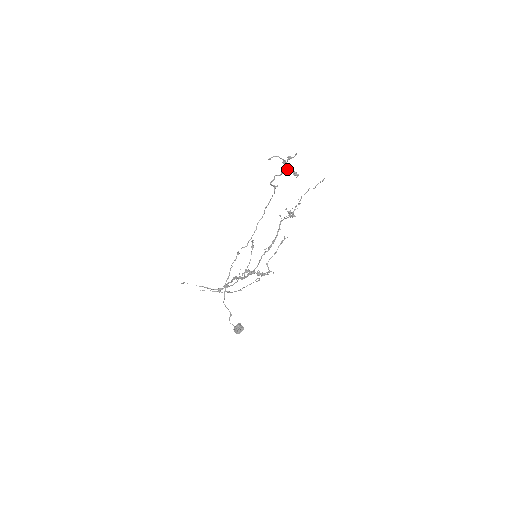
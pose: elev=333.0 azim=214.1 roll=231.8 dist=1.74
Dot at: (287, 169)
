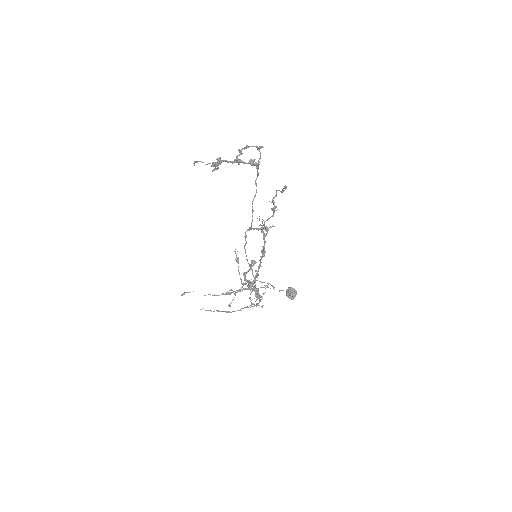
Dot at: (235, 161)
